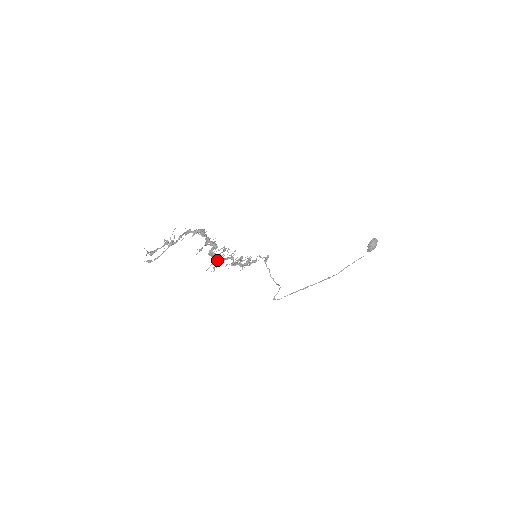
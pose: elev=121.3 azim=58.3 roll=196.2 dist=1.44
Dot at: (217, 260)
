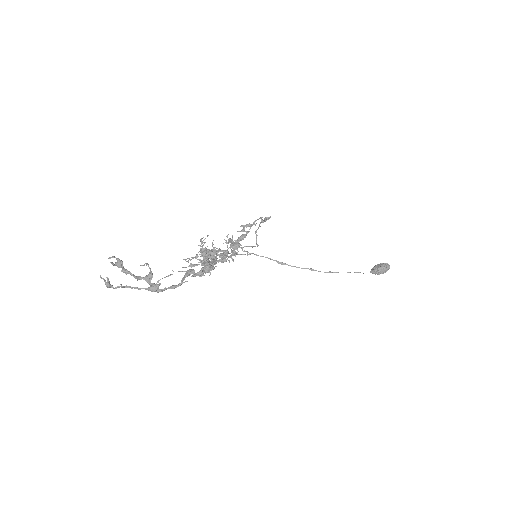
Dot at: (206, 258)
